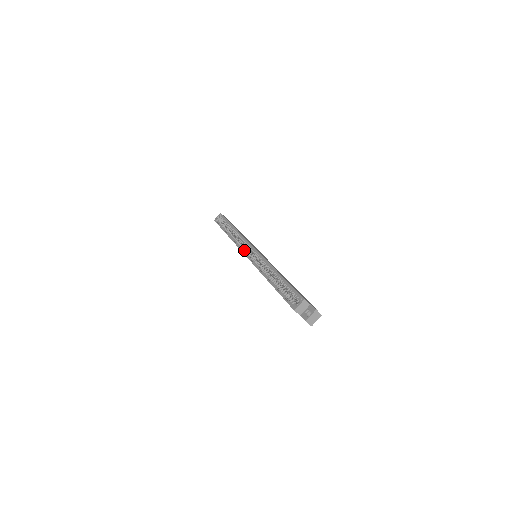
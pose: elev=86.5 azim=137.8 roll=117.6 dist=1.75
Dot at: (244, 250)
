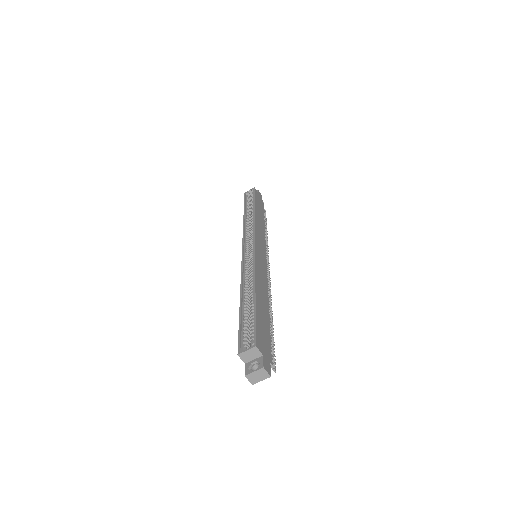
Dot at: (246, 243)
